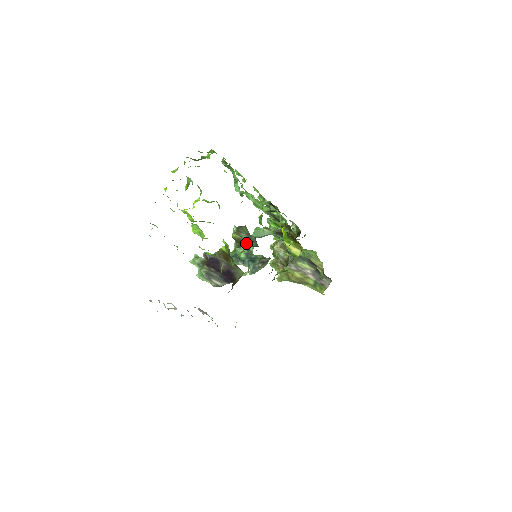
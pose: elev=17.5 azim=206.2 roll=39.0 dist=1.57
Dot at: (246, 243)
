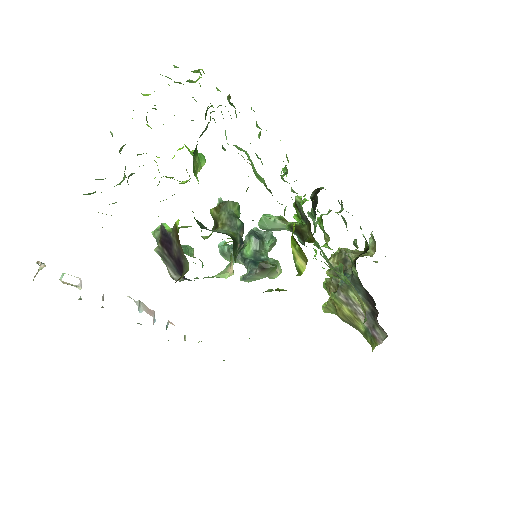
Dot at: (220, 226)
